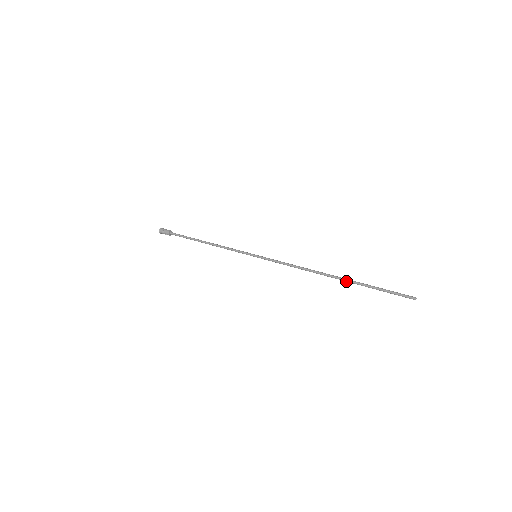
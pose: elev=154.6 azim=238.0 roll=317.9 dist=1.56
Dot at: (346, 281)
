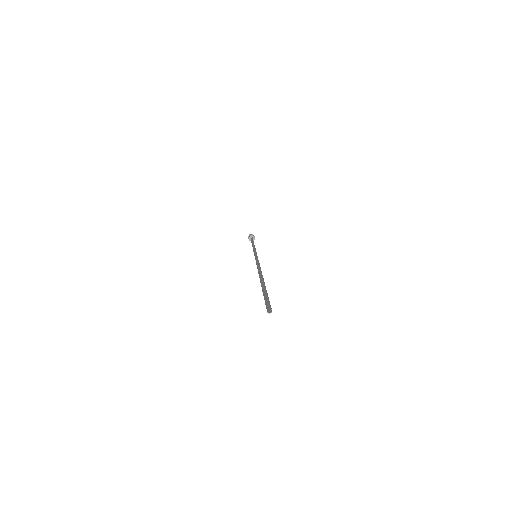
Dot at: occluded
